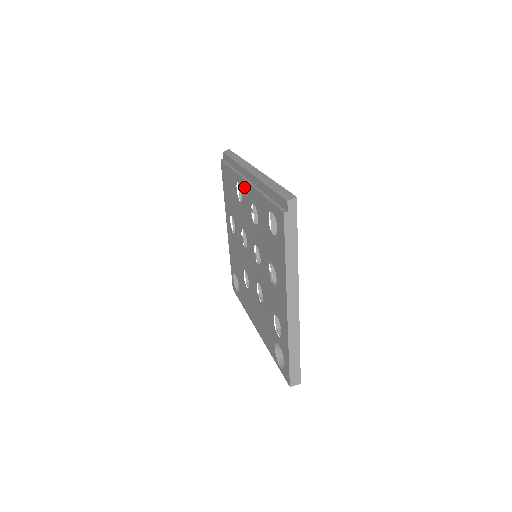
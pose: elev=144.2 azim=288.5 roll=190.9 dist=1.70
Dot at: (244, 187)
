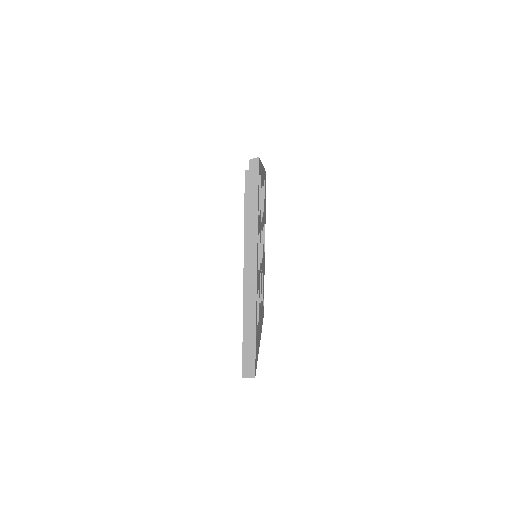
Dot at: occluded
